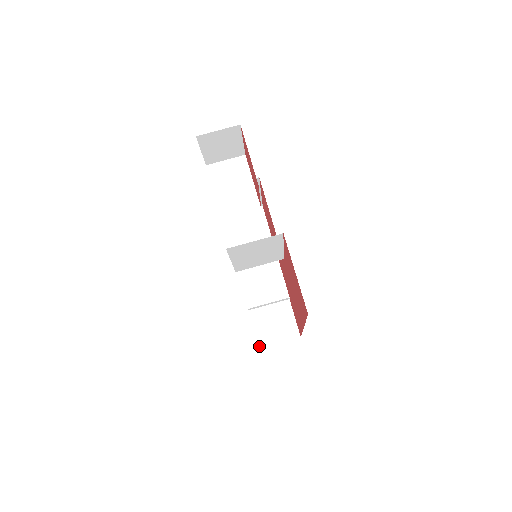
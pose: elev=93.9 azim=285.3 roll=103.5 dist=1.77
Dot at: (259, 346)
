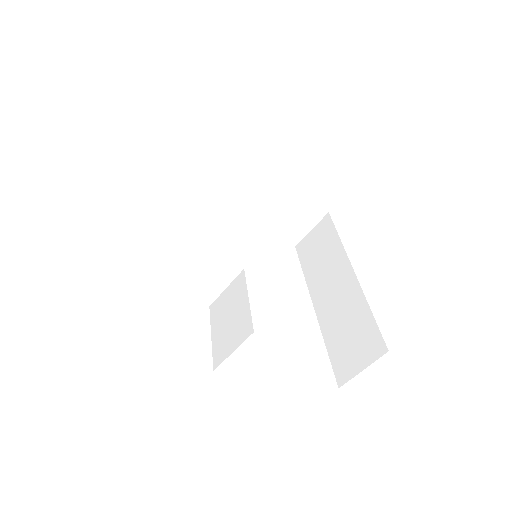
Dot at: (294, 245)
